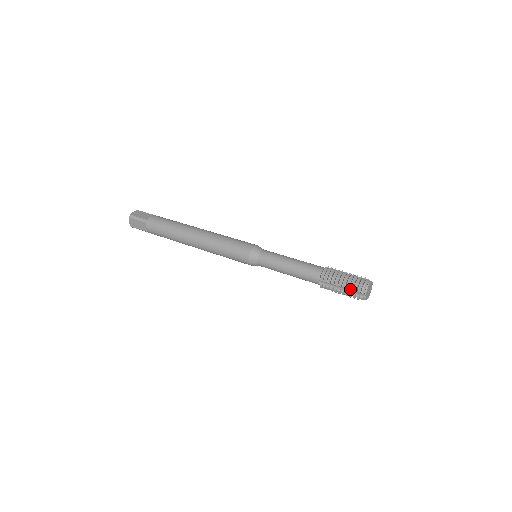
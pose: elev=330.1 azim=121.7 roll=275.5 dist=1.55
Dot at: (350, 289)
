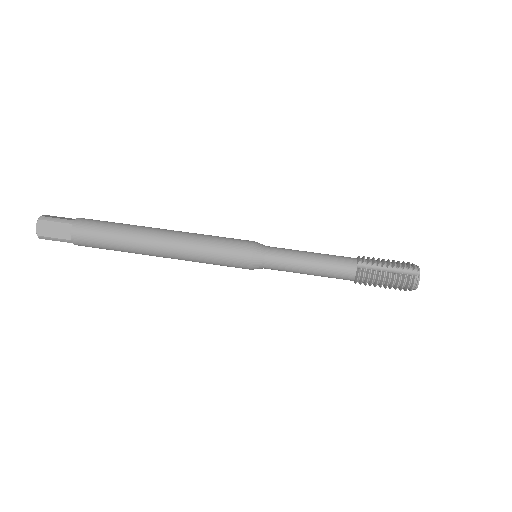
Dot at: (395, 289)
